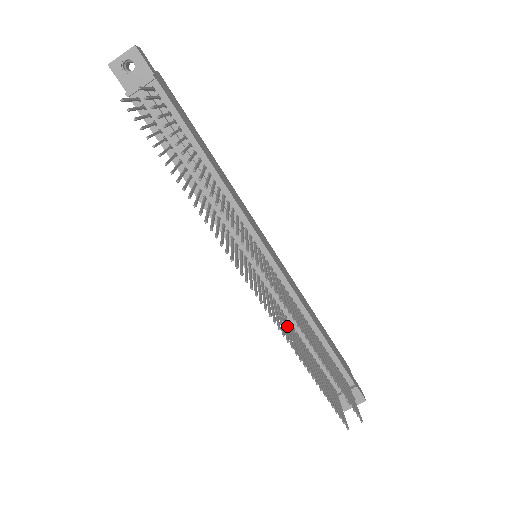
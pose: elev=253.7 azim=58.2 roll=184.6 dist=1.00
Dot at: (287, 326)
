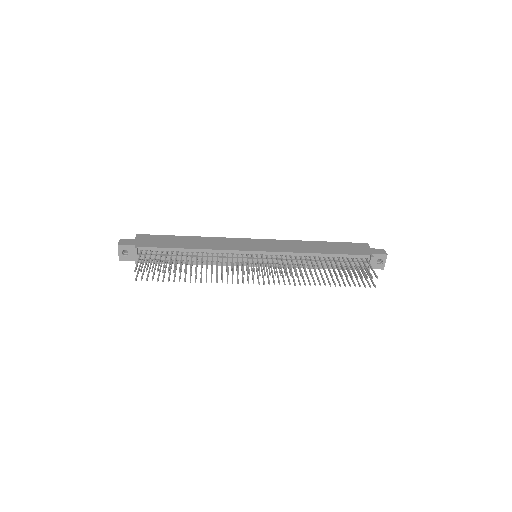
Dot at: occluded
